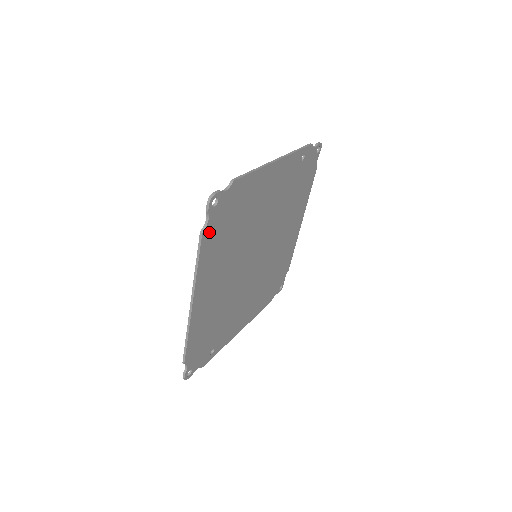
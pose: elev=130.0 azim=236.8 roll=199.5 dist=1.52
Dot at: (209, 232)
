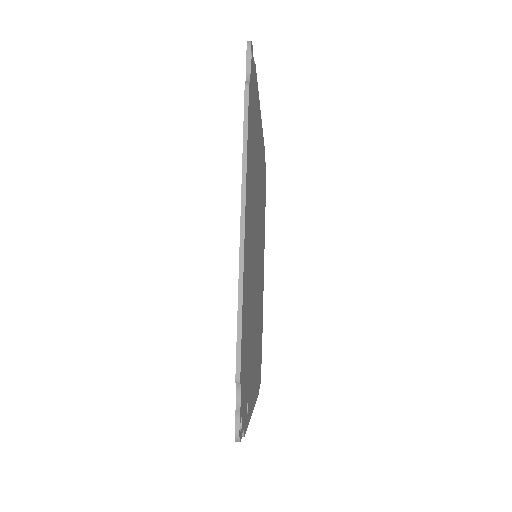
Dot at: (249, 100)
